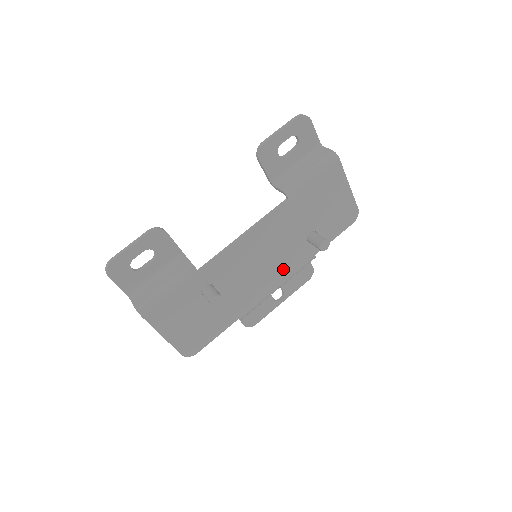
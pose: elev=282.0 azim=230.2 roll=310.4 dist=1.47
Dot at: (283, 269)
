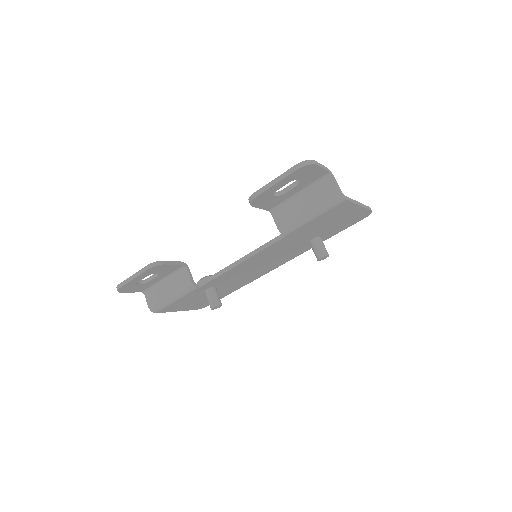
Dot at: (284, 259)
